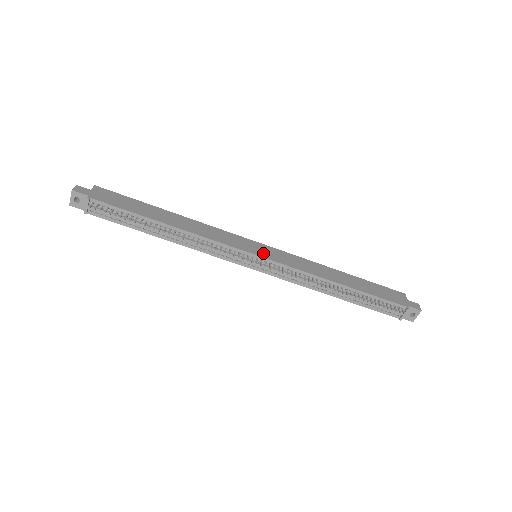
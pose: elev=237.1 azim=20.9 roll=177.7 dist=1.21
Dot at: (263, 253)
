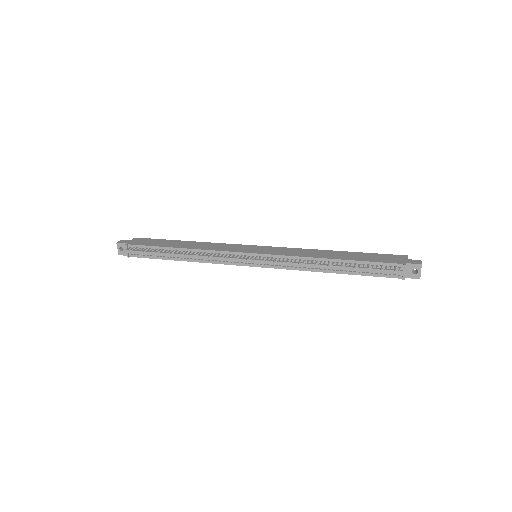
Dot at: (258, 251)
